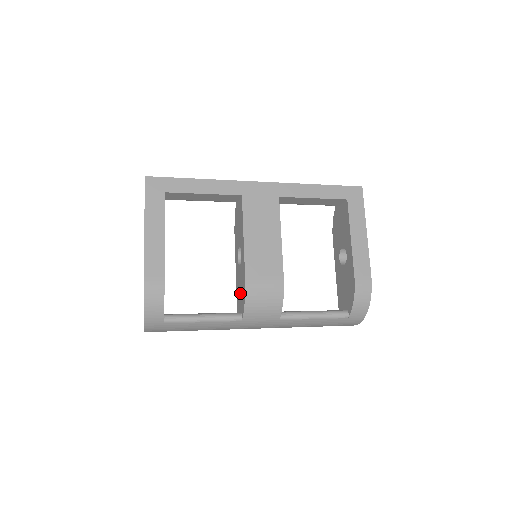
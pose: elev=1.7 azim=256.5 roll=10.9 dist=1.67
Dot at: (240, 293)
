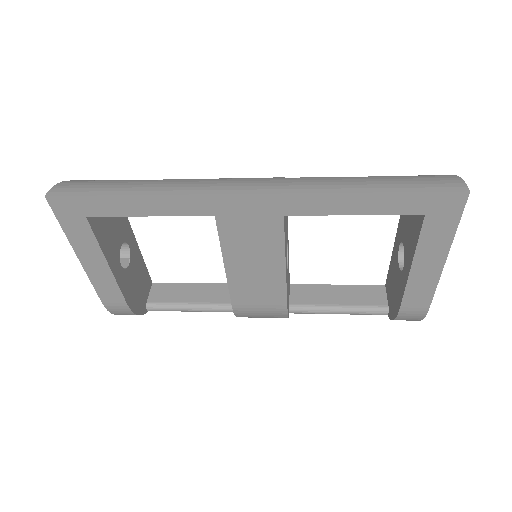
Dot at: occluded
